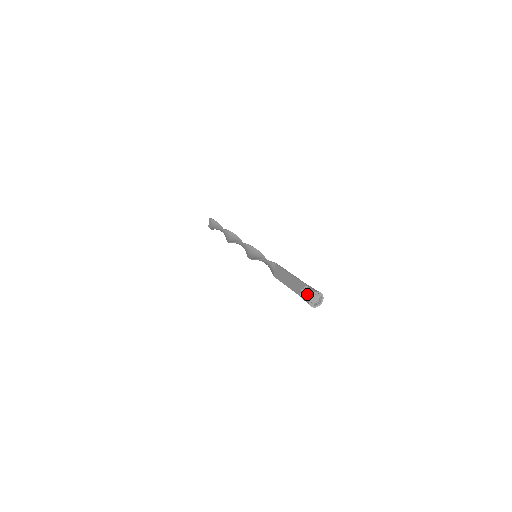
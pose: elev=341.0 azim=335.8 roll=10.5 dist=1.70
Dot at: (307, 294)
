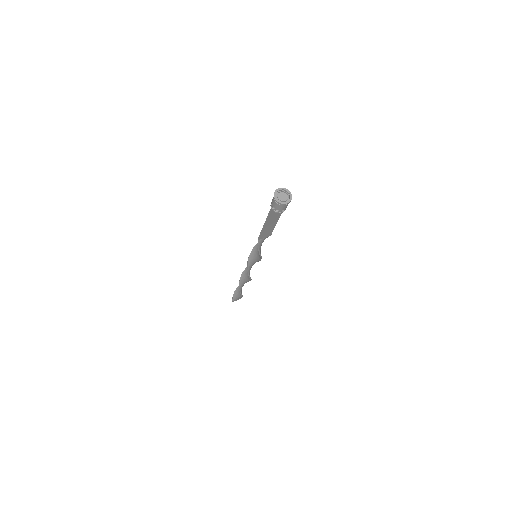
Dot at: occluded
